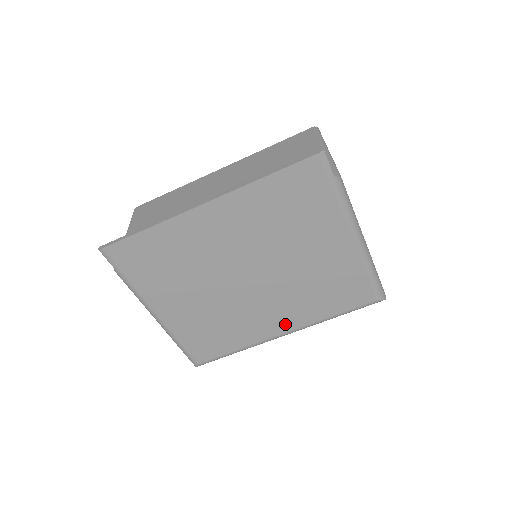
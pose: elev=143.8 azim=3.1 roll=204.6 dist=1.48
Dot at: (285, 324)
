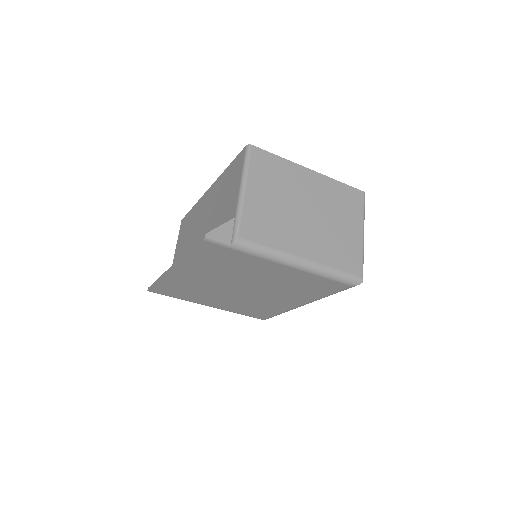
Dot at: (296, 302)
